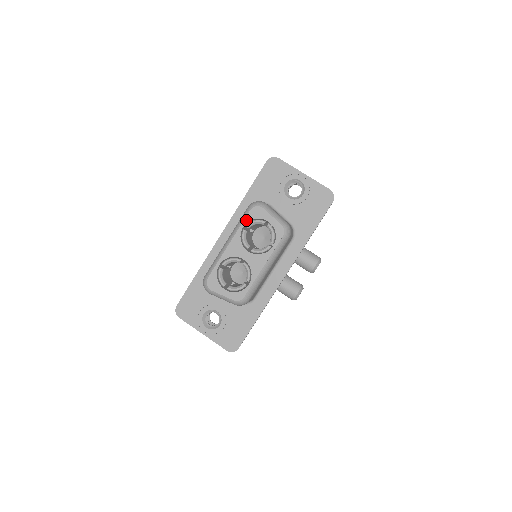
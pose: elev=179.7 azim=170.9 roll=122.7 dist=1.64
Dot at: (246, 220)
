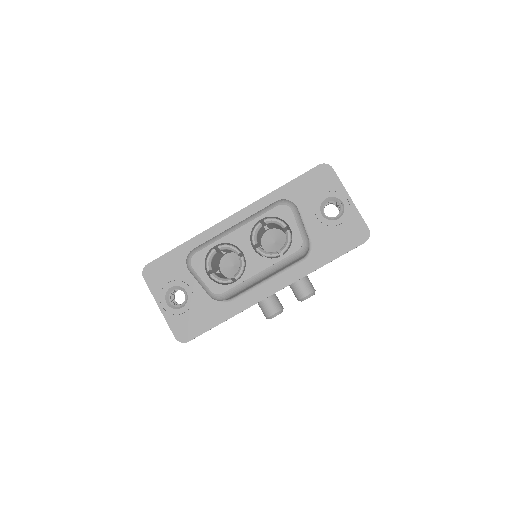
Dot at: (268, 214)
